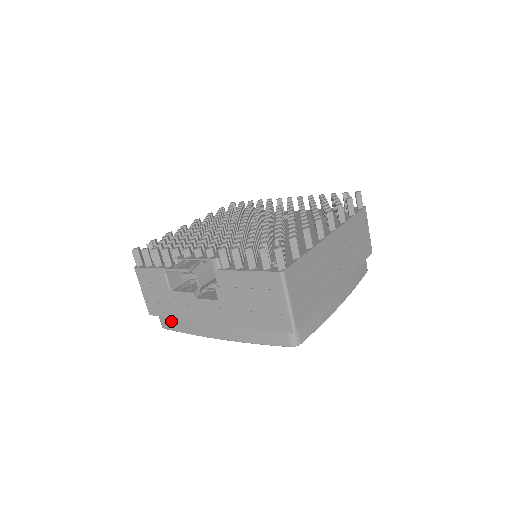
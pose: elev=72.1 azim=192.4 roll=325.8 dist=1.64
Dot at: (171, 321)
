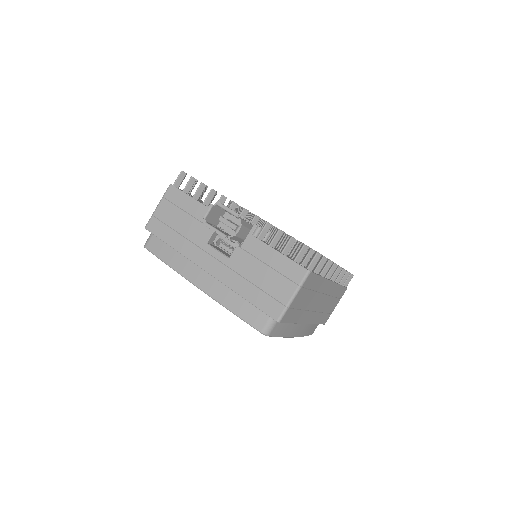
Dot at: (161, 246)
